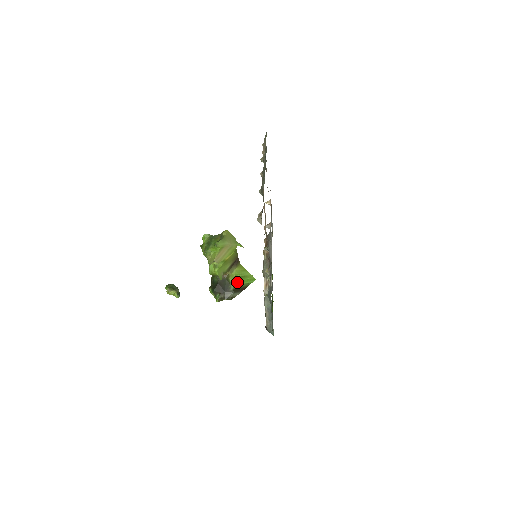
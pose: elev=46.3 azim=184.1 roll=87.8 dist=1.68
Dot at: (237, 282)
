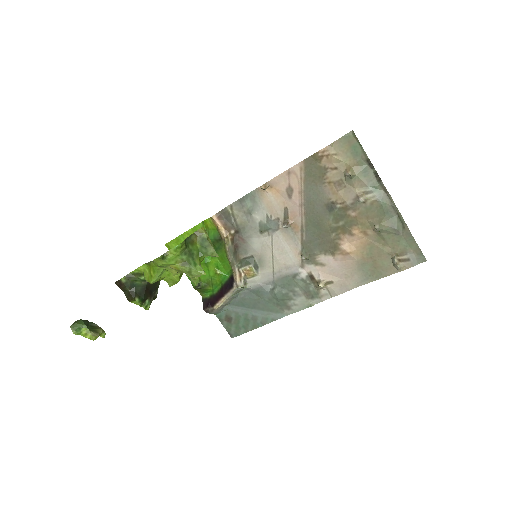
Dot at: occluded
